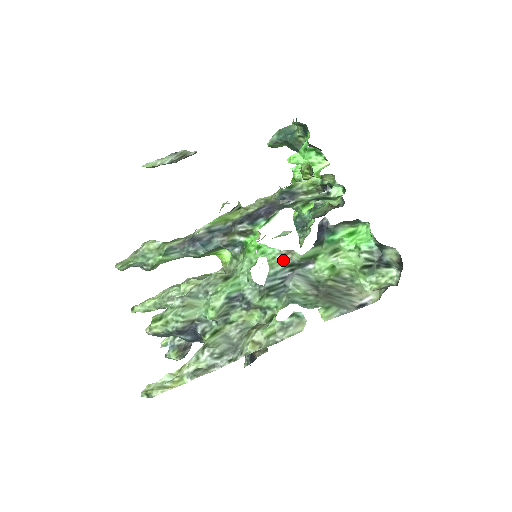
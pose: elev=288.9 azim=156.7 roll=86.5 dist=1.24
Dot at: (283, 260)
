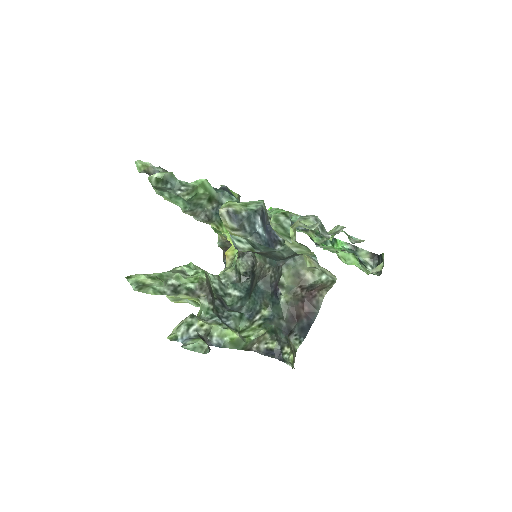
Dot at: occluded
